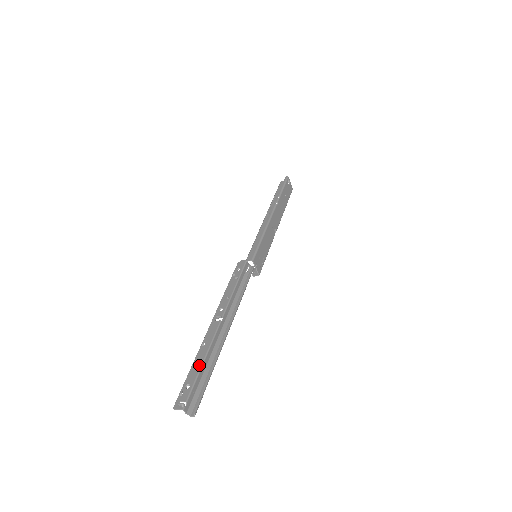
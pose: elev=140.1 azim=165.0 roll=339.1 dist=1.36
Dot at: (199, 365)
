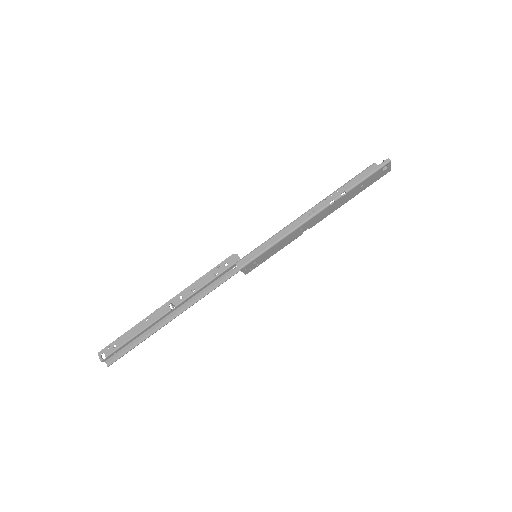
Dot at: (131, 336)
